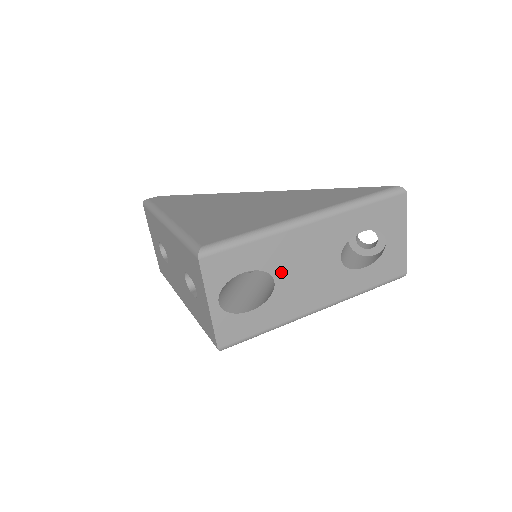
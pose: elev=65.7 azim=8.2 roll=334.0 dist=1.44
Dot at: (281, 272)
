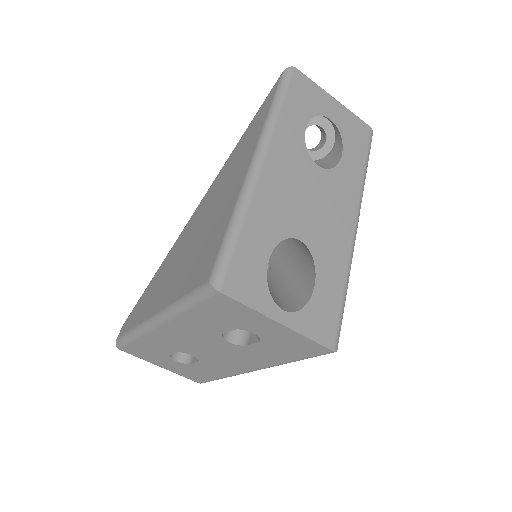
Dot at: (294, 227)
